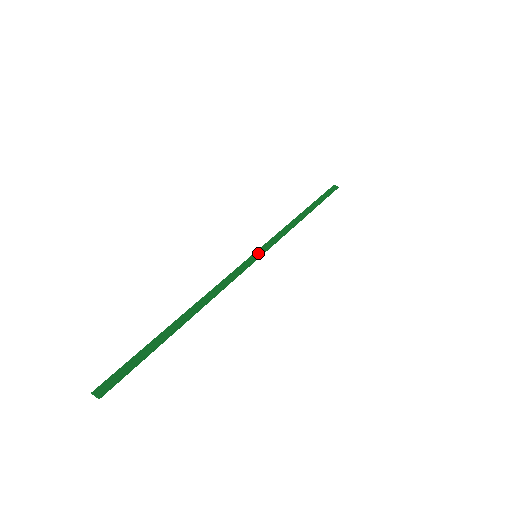
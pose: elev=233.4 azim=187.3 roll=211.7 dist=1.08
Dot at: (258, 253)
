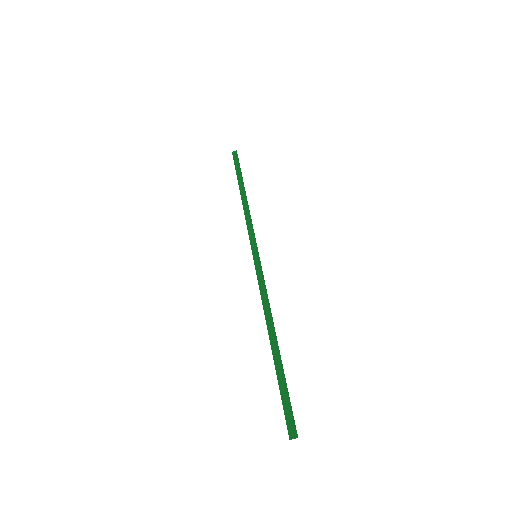
Dot at: (255, 253)
